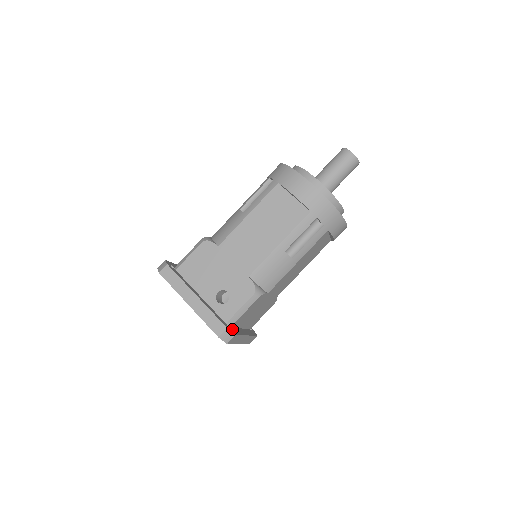
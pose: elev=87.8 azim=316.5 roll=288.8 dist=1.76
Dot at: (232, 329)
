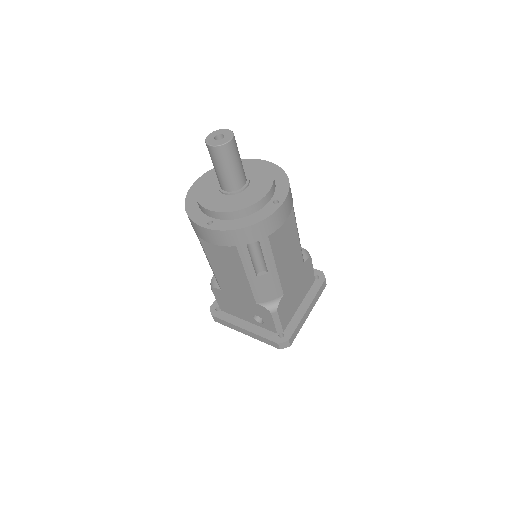
Dot at: (285, 334)
